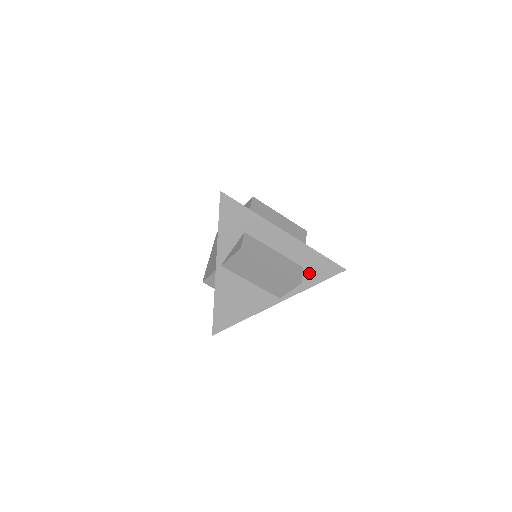
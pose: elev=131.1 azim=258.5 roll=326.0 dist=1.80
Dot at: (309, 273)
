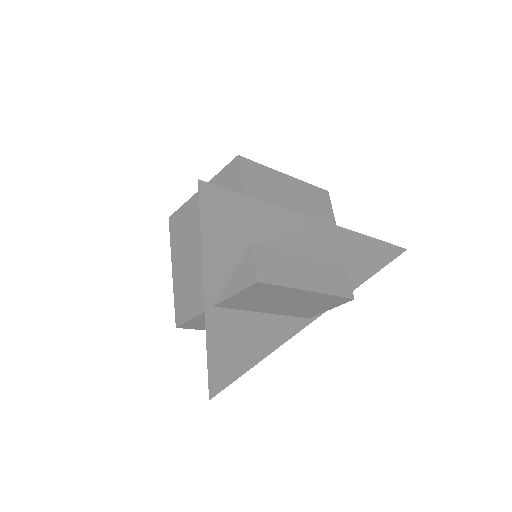
Dot at: (354, 271)
